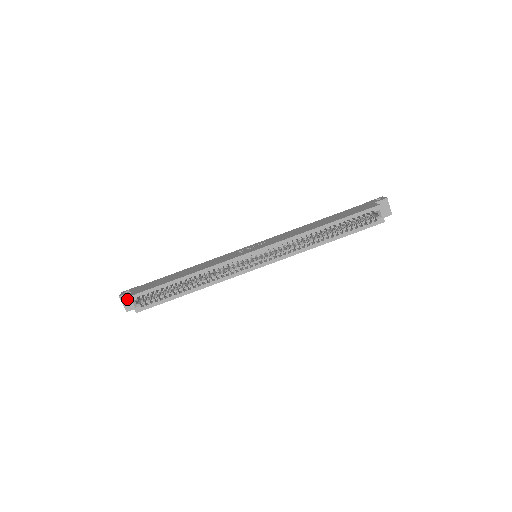
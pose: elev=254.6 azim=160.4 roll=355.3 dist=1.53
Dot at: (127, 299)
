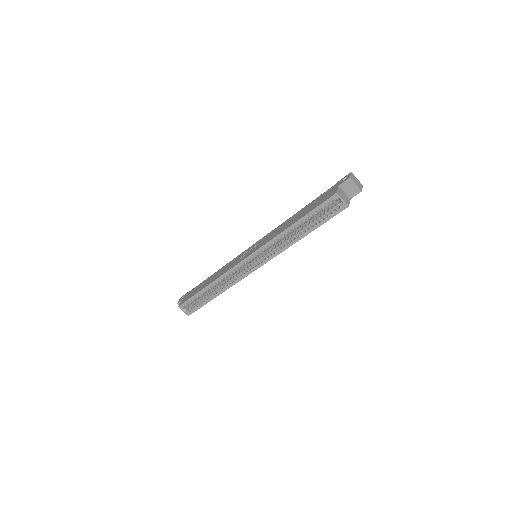
Dot at: occluded
